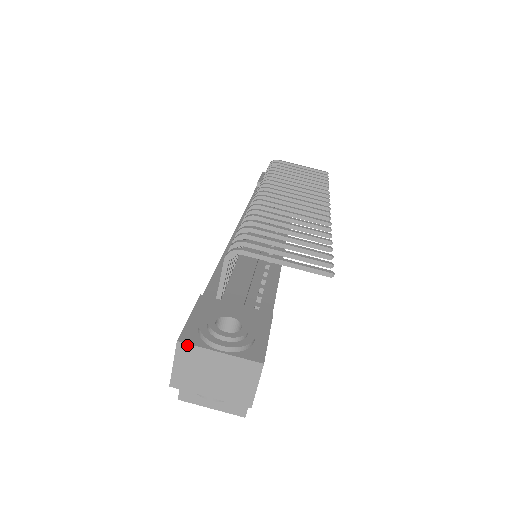
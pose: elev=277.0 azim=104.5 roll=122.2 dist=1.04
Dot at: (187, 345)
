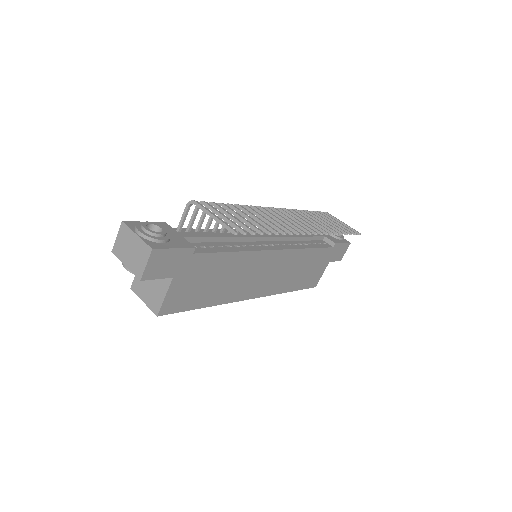
Dot at: (125, 225)
